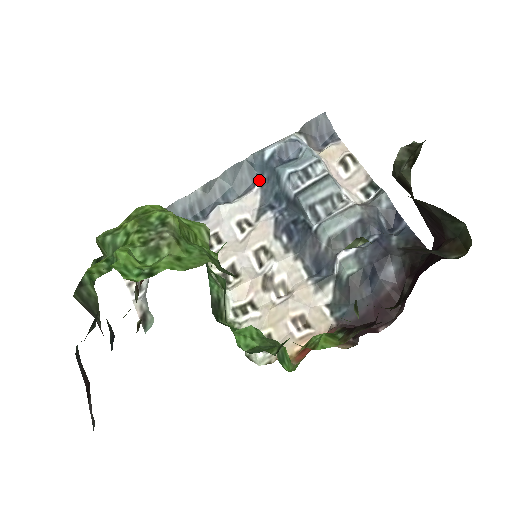
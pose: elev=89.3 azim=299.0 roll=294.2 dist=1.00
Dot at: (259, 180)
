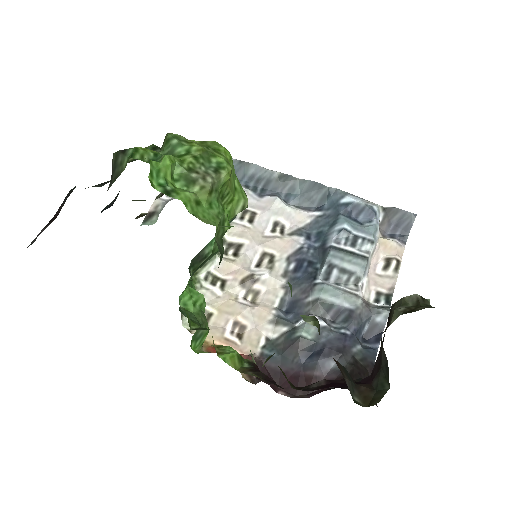
Dot at: (322, 210)
